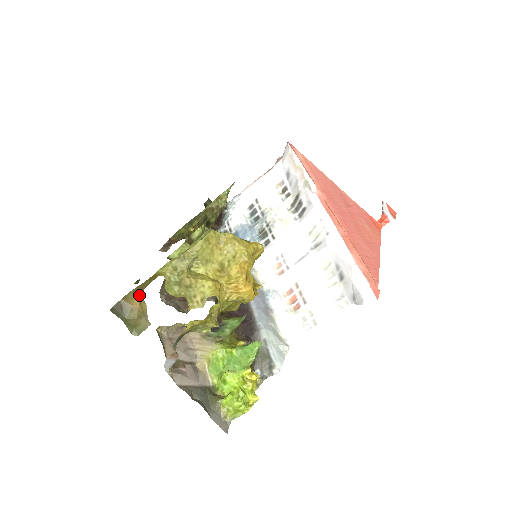
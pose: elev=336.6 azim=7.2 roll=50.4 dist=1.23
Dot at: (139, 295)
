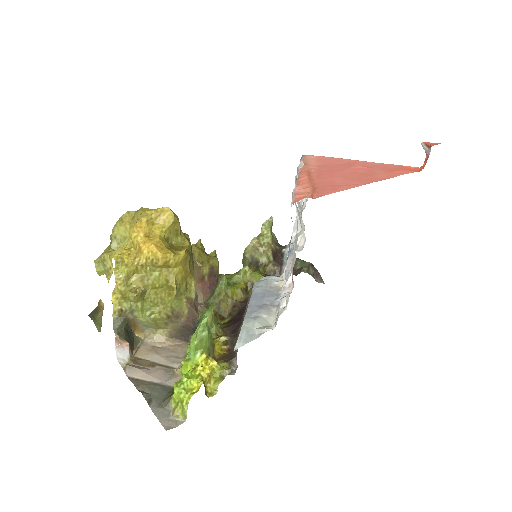
Dot at: occluded
